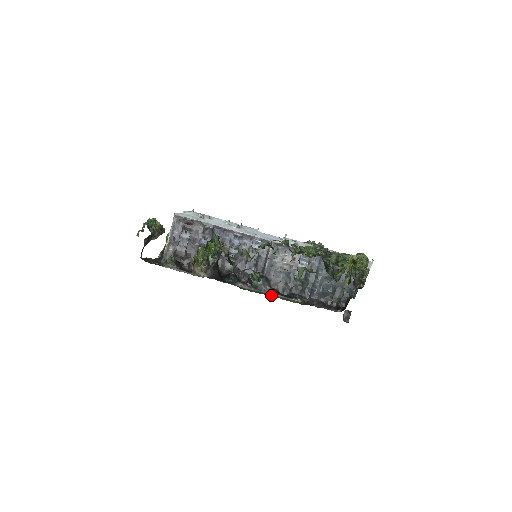
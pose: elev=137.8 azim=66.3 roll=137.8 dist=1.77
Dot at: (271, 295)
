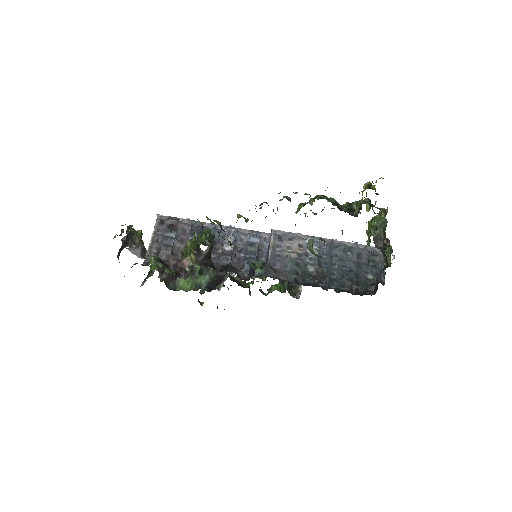
Dot at: occluded
